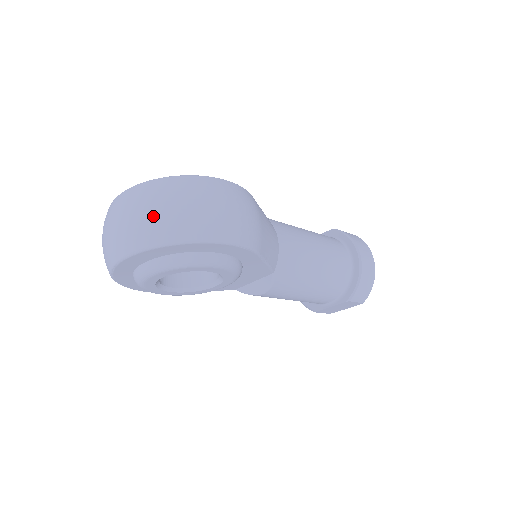
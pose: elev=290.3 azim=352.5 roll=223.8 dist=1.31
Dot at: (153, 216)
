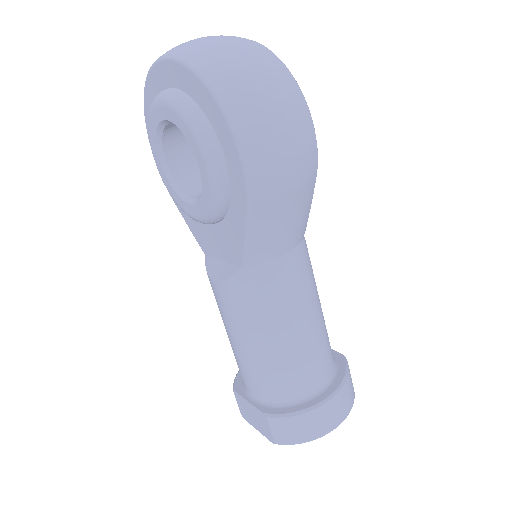
Dot at: (223, 49)
